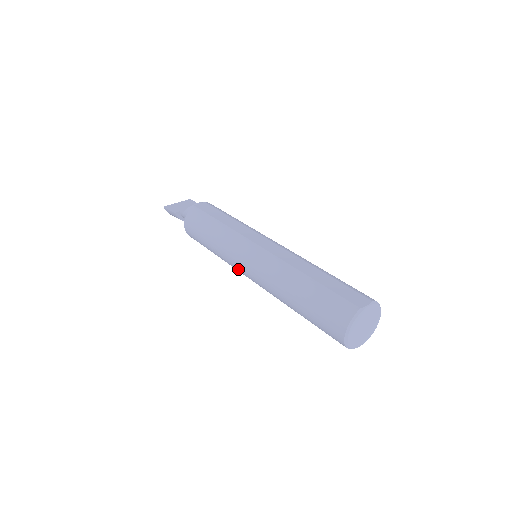
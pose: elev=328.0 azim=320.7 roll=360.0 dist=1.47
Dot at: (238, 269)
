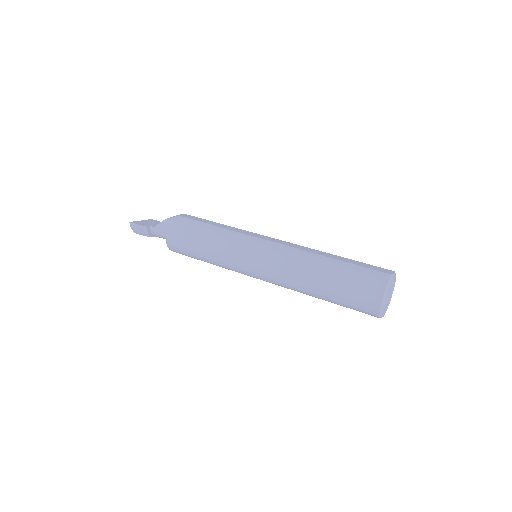
Dot at: (243, 266)
